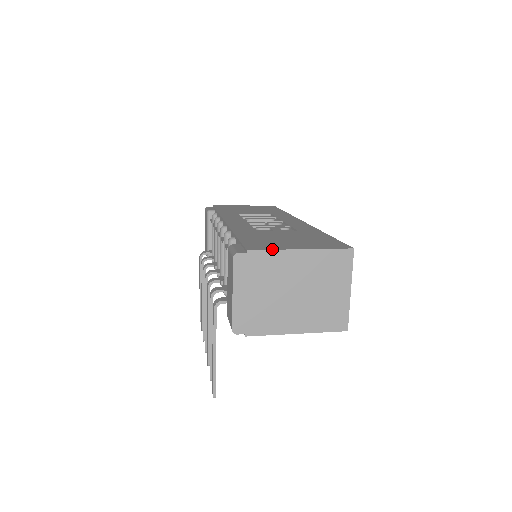
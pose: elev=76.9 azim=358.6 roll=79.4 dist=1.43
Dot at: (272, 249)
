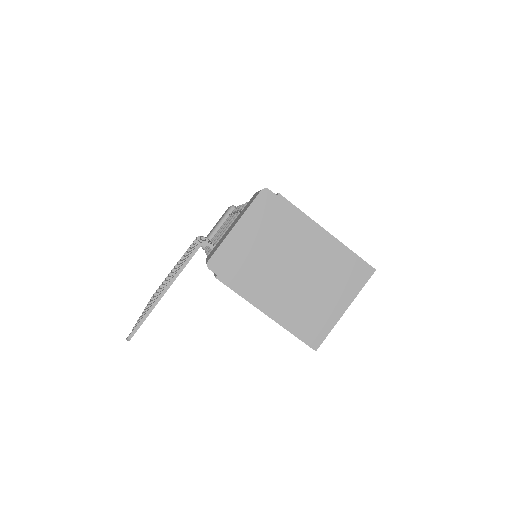
Dot at: occluded
